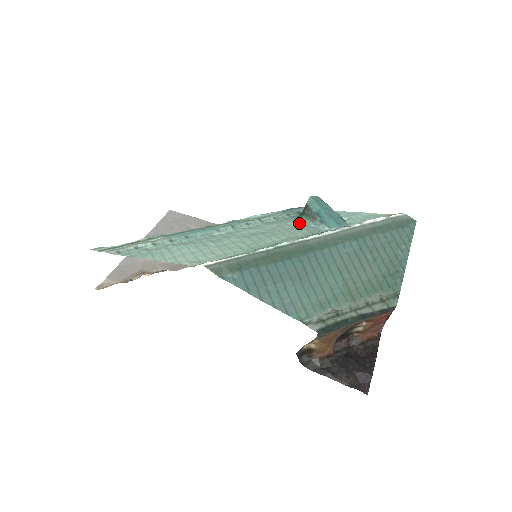
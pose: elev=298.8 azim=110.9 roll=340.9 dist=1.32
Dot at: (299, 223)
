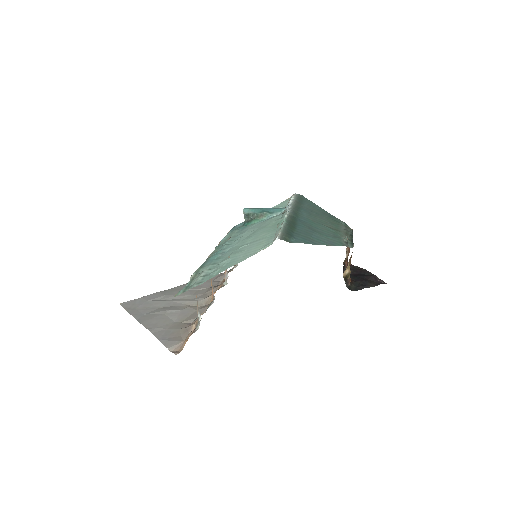
Dot at: (258, 223)
